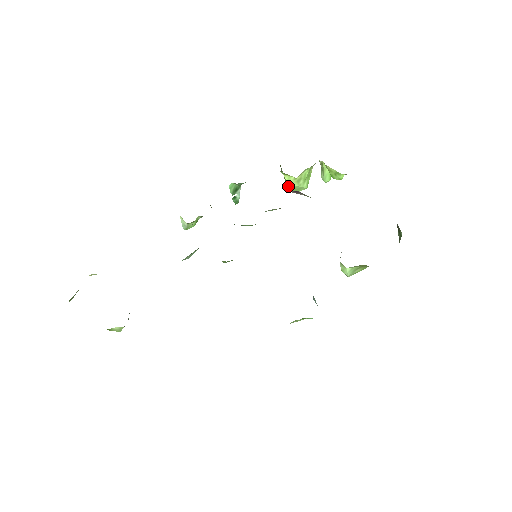
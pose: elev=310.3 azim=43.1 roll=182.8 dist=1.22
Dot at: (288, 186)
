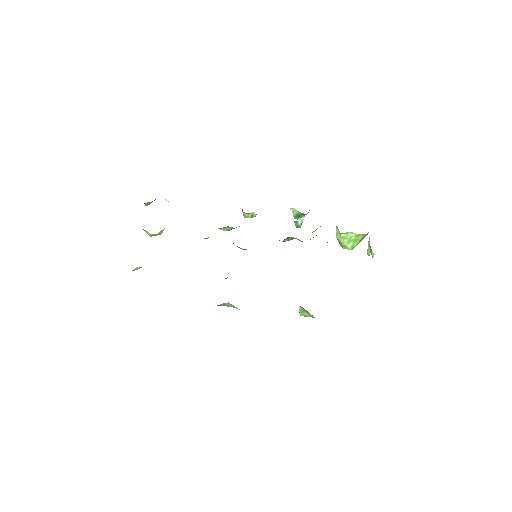
Dot at: (337, 238)
